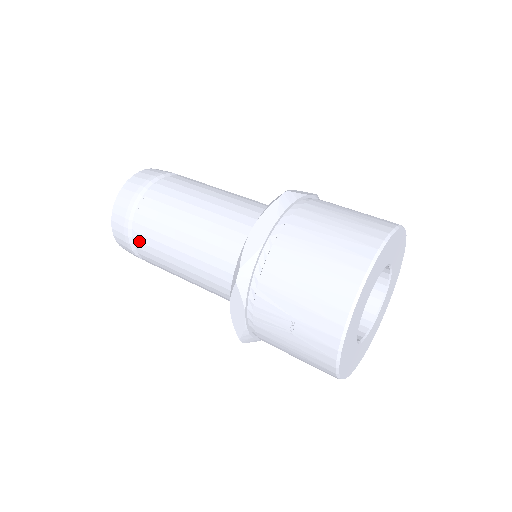
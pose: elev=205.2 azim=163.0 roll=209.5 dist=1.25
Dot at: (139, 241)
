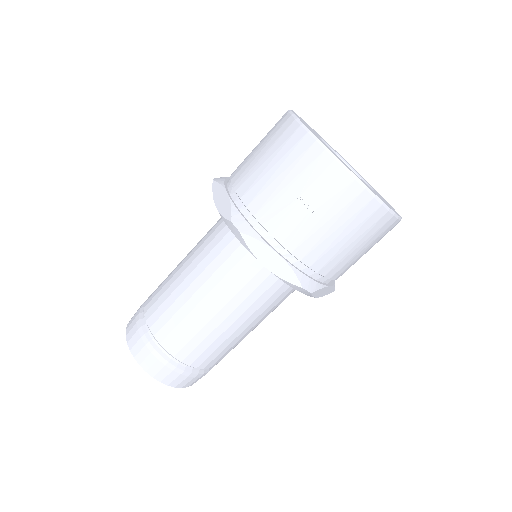
Dot at: (170, 345)
